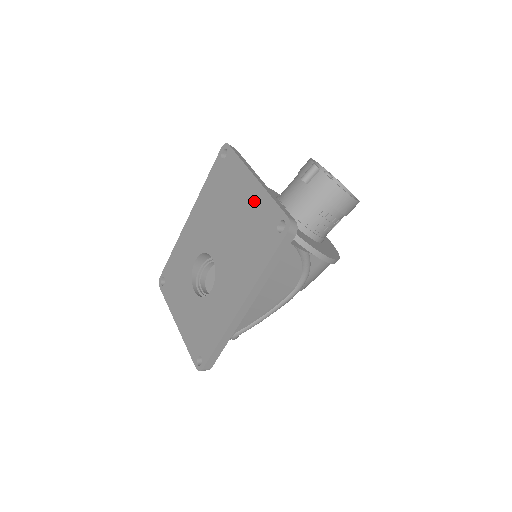
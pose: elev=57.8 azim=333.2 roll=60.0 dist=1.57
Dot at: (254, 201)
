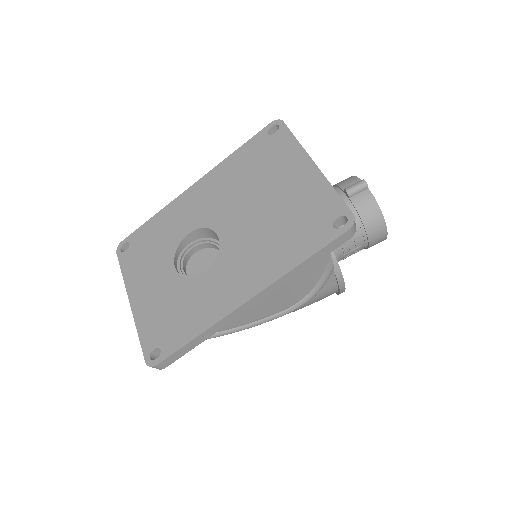
Dot at: (305, 187)
